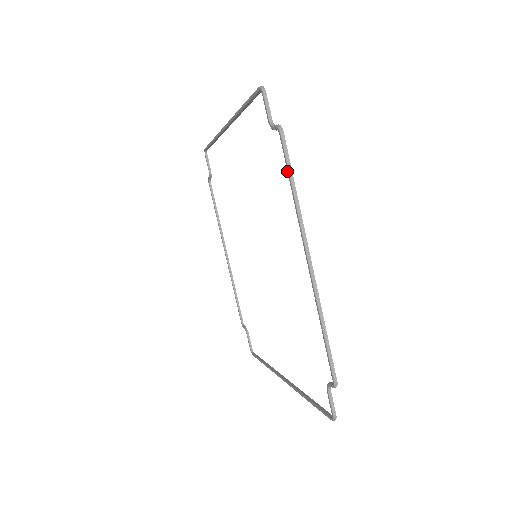
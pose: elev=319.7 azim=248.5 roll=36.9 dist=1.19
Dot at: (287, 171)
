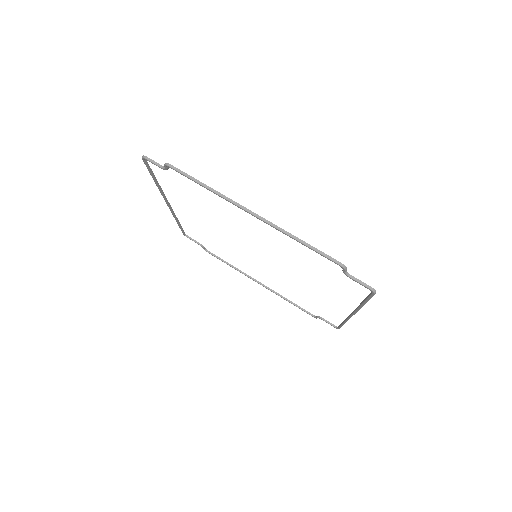
Dot at: occluded
